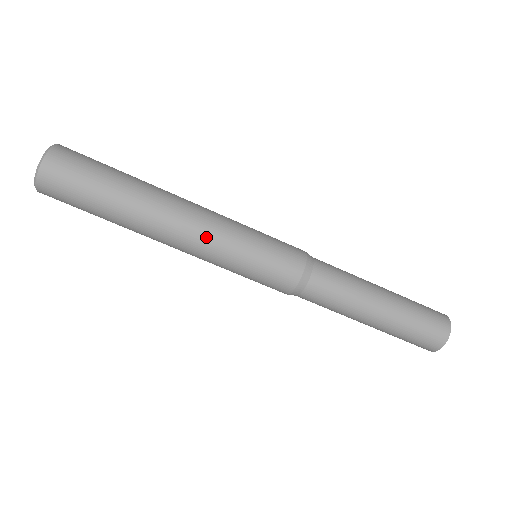
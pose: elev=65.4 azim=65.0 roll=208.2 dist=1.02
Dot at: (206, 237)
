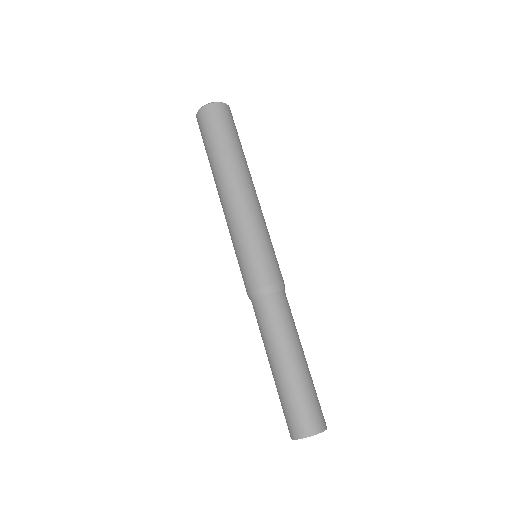
Dot at: (245, 210)
